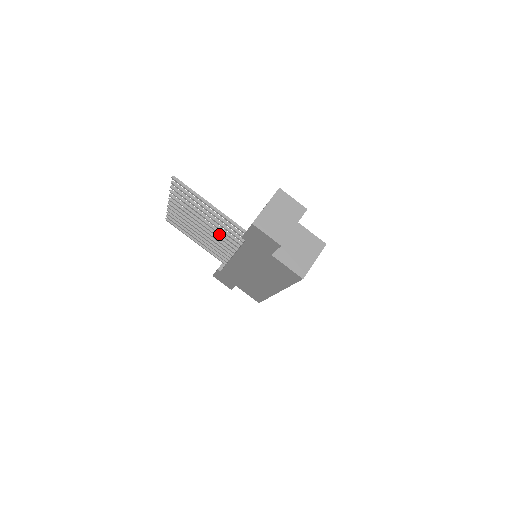
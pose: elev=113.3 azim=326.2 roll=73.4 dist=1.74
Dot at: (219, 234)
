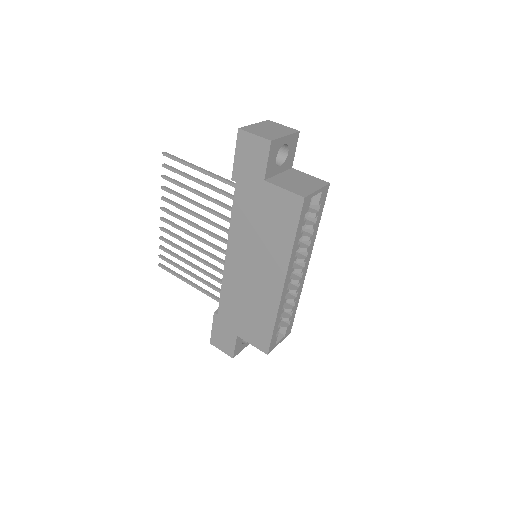
Dot at: (212, 232)
